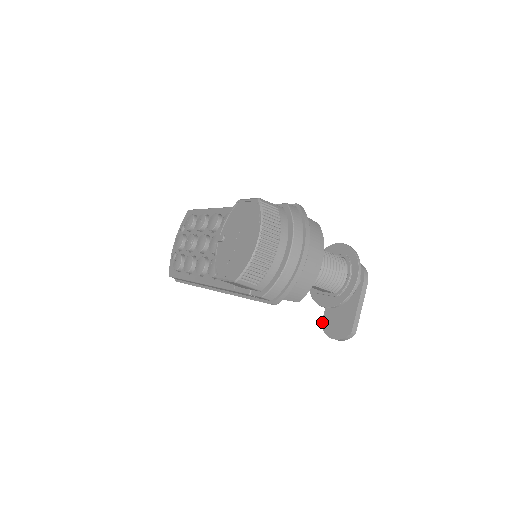
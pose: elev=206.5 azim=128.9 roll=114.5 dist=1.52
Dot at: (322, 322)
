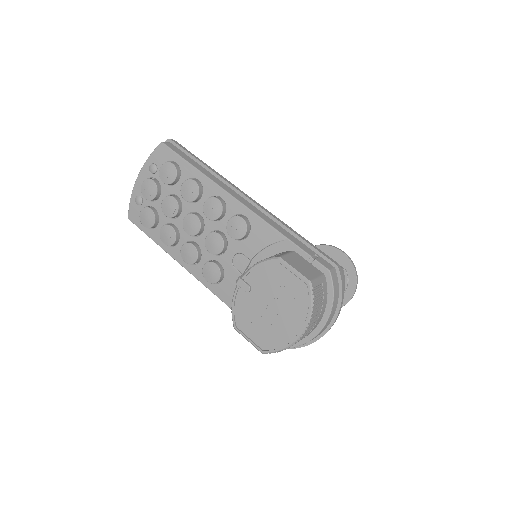
Dot at: occluded
